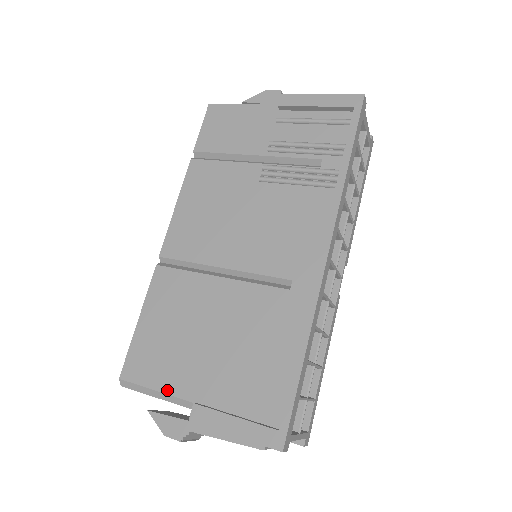
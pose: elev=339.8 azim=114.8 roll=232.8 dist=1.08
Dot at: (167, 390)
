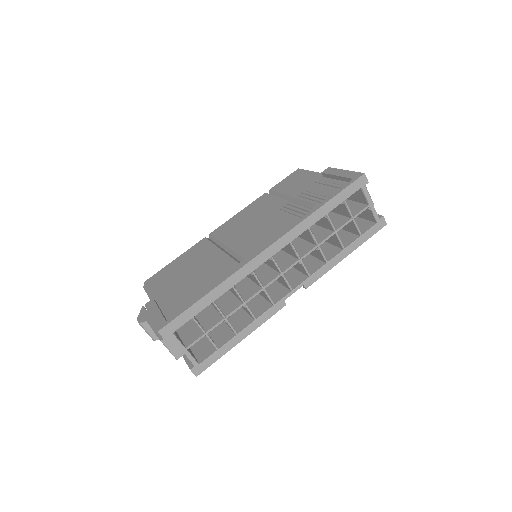
Dot at: (153, 292)
